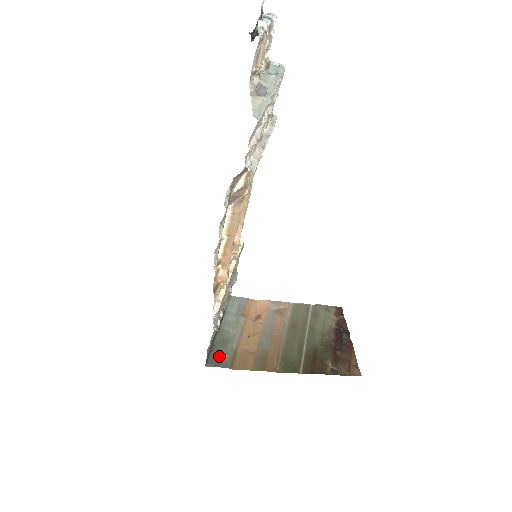
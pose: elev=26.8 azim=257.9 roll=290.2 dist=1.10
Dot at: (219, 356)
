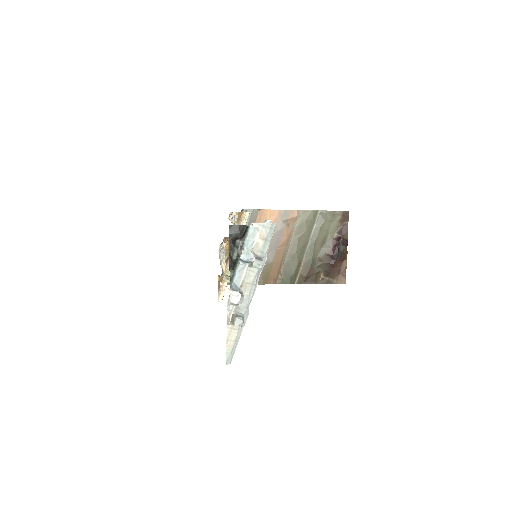
Dot at: occluded
